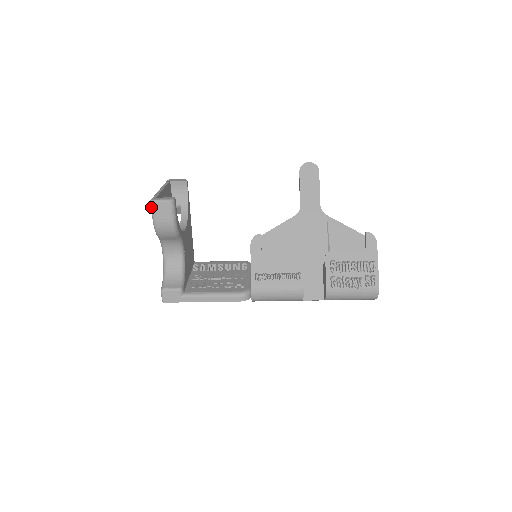
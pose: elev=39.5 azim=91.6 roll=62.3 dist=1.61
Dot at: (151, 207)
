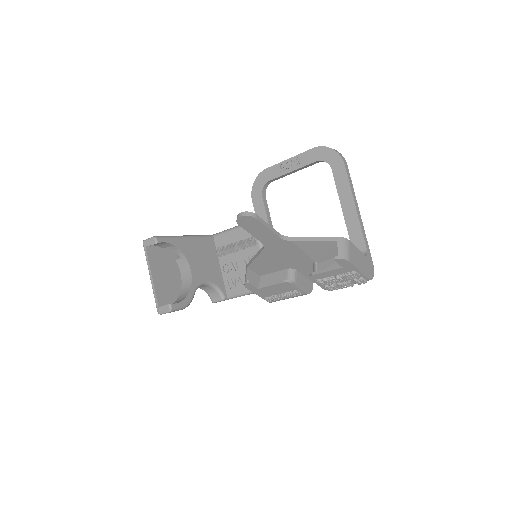
Dot at: occluded
